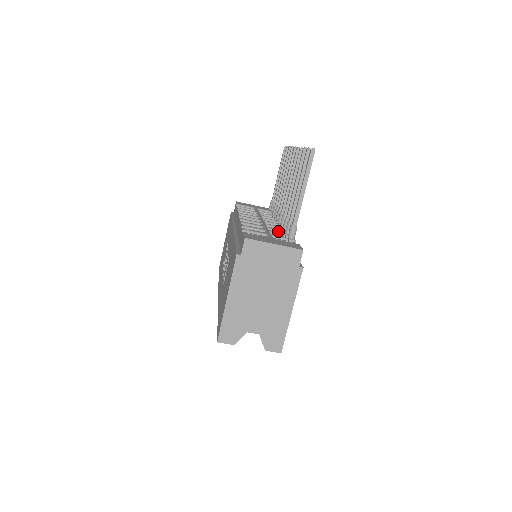
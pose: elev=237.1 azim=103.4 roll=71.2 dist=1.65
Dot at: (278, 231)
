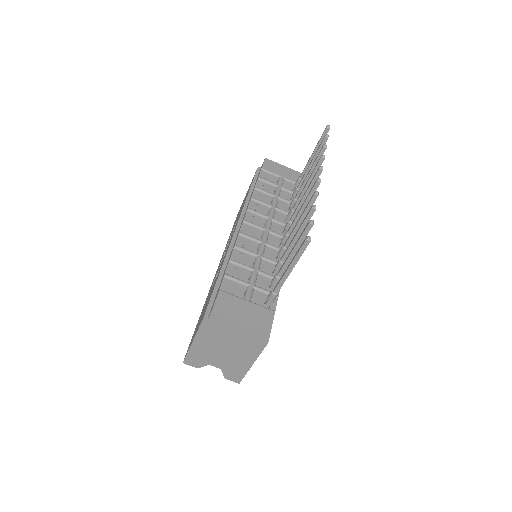
Dot at: (272, 263)
